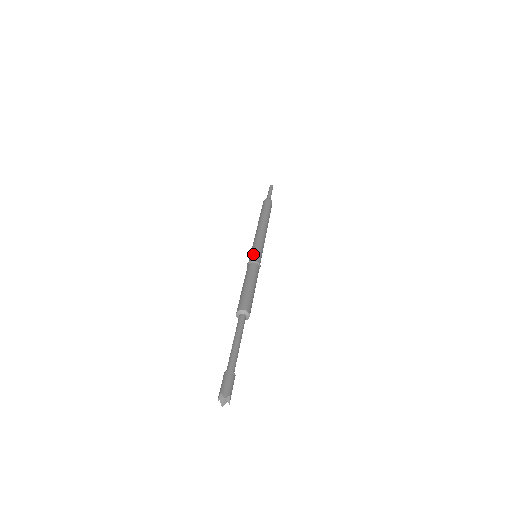
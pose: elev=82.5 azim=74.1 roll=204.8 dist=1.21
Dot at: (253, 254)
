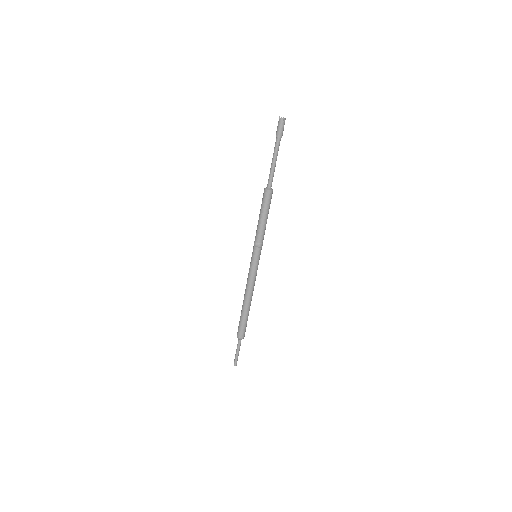
Dot at: occluded
